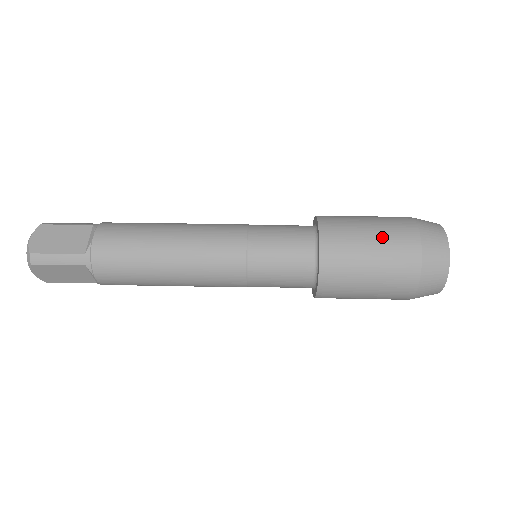
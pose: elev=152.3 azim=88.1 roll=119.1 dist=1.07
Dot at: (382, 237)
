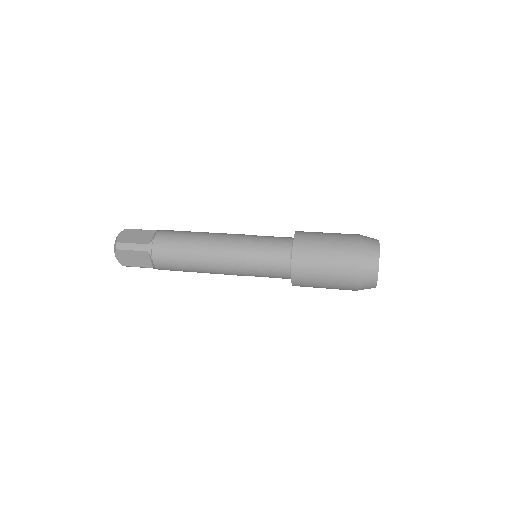
Dot at: (334, 241)
